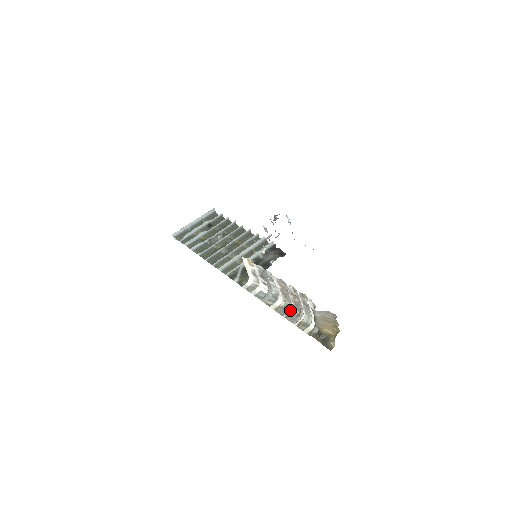
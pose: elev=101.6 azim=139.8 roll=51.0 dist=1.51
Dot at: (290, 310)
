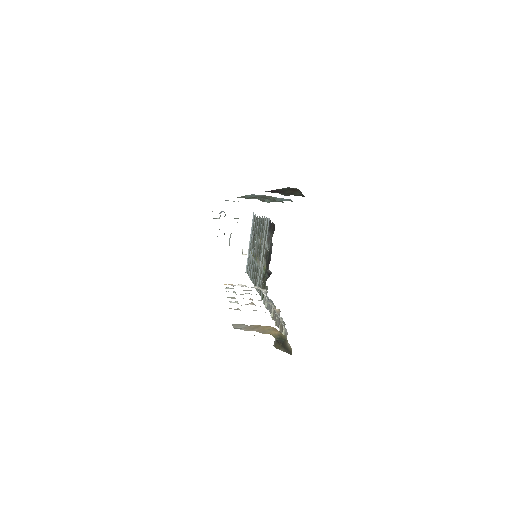
Dot at: occluded
